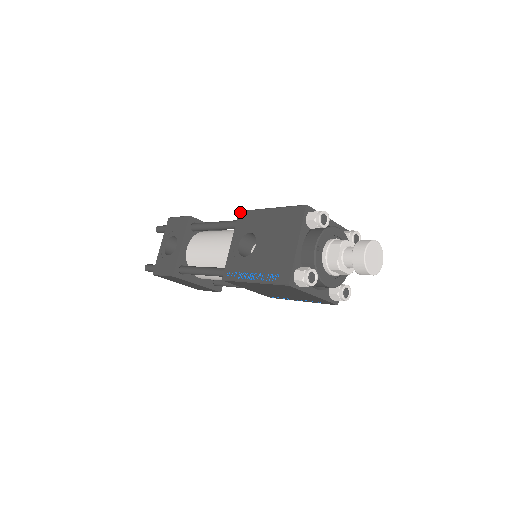
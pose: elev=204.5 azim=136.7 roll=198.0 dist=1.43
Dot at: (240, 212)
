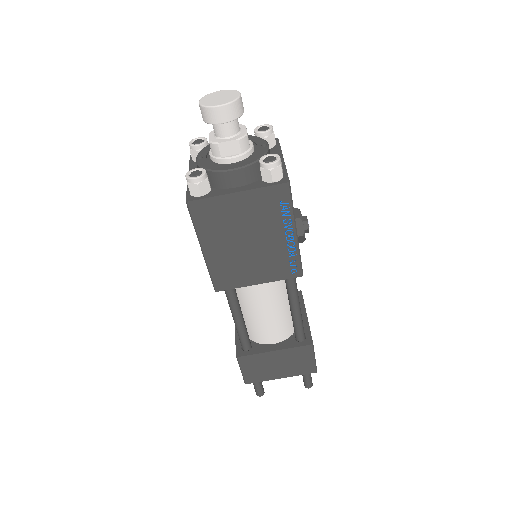
Dot at: occluded
